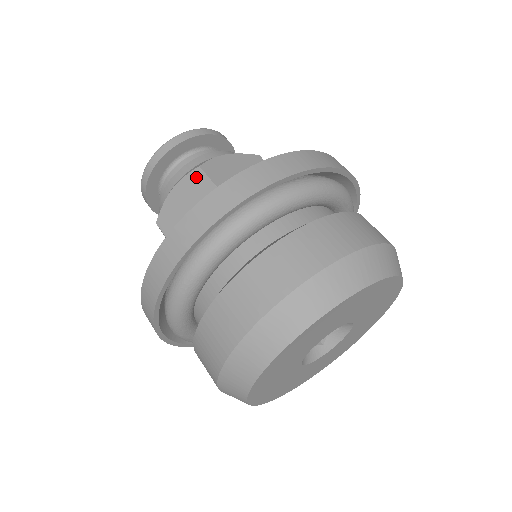
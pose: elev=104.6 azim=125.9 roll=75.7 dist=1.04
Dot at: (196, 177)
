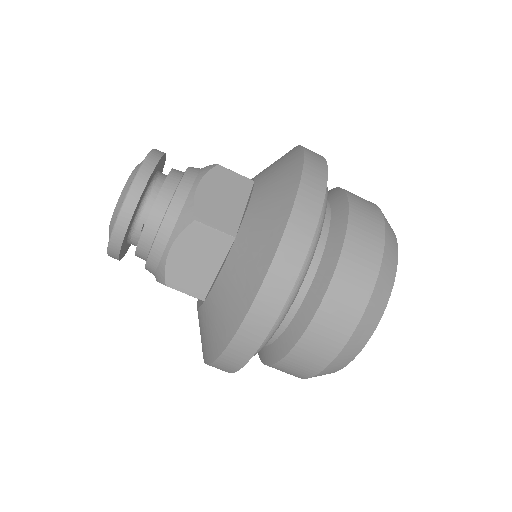
Dot at: (220, 173)
